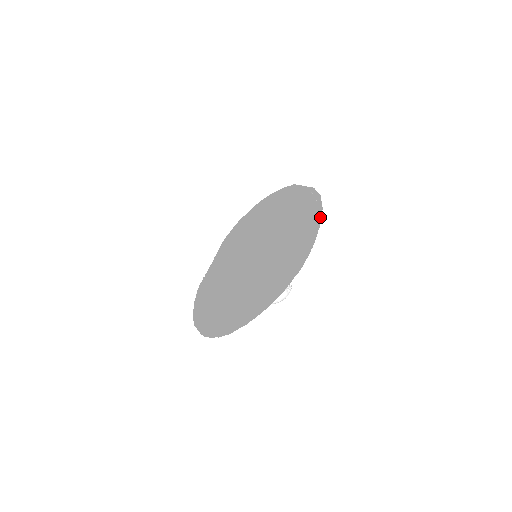
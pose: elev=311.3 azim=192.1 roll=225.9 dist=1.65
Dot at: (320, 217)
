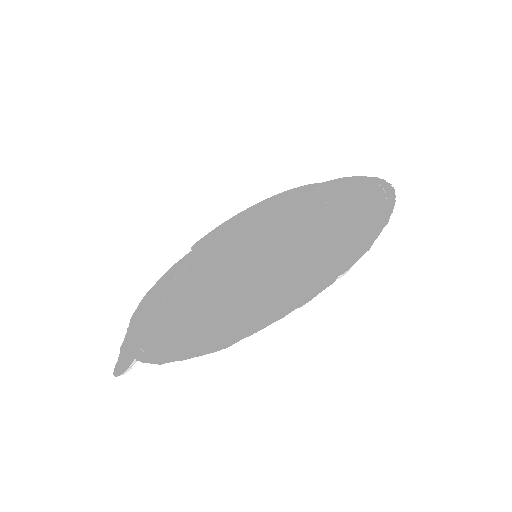
Dot at: occluded
